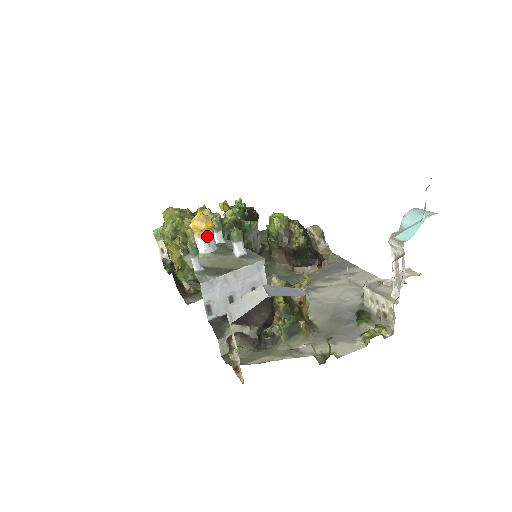
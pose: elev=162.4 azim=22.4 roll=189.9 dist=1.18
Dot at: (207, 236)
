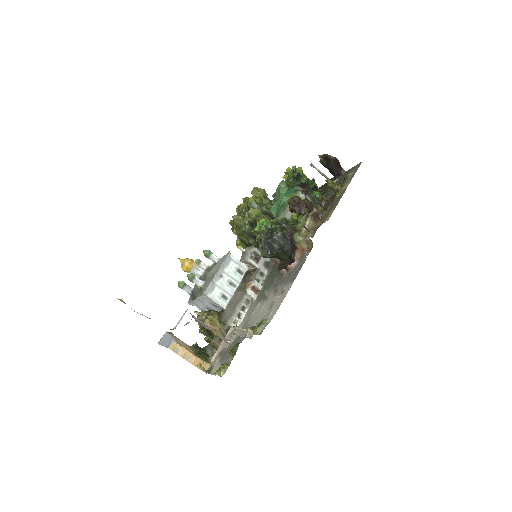
Dot at: occluded
